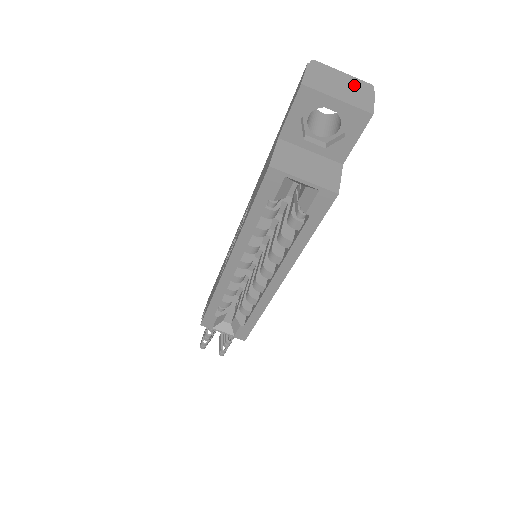
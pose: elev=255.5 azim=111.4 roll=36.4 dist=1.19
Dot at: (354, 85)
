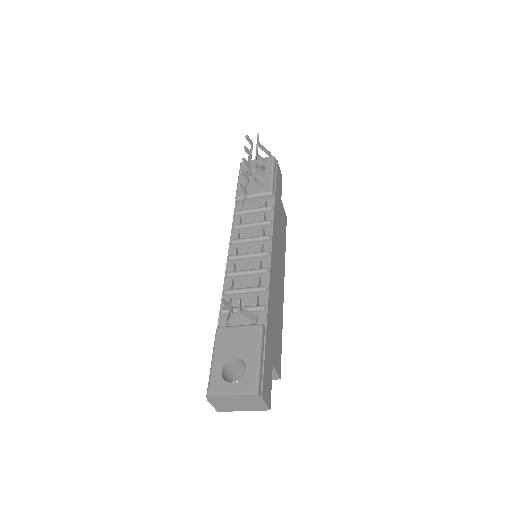
Dot at: (245, 400)
